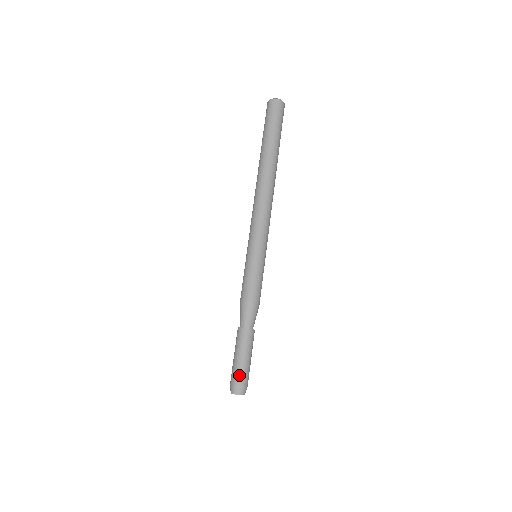
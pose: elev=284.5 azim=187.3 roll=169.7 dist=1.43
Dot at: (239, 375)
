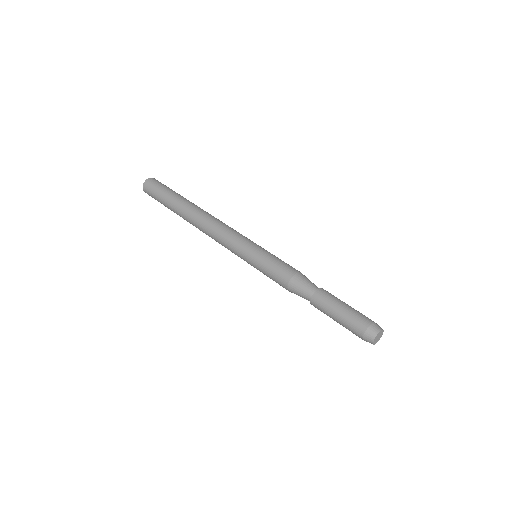
Dot at: (356, 323)
